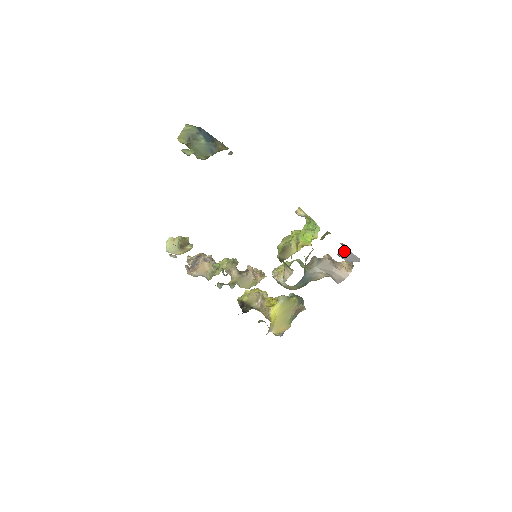
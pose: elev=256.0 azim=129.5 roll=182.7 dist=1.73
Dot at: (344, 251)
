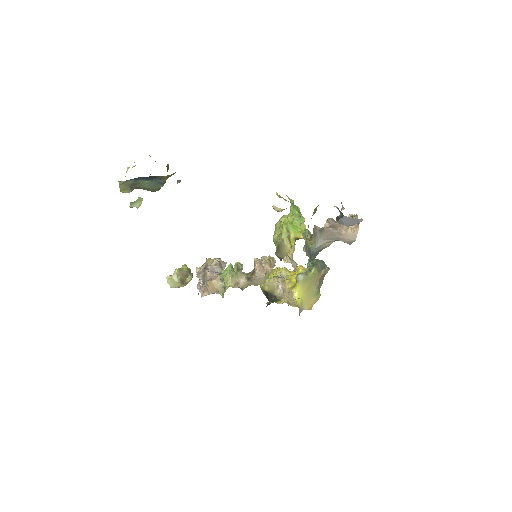
Dot at: (342, 219)
